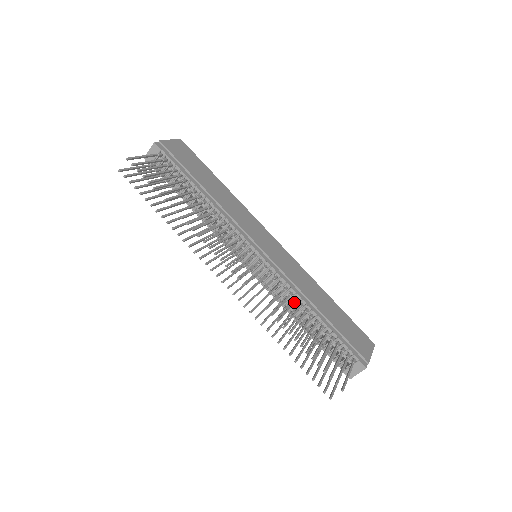
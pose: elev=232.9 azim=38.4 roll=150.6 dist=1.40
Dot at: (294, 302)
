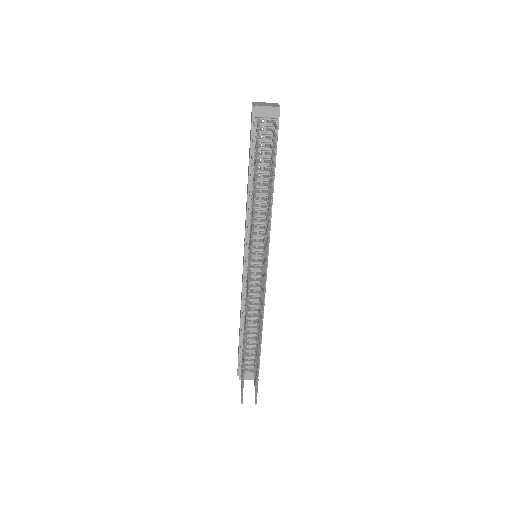
Dot at: occluded
